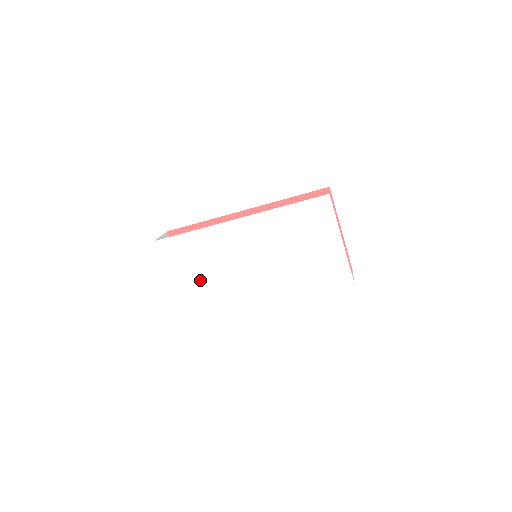
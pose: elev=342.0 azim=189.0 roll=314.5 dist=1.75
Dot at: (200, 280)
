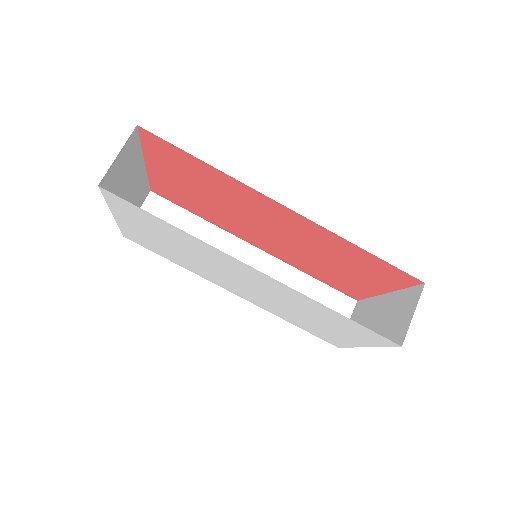
Dot at: (157, 240)
